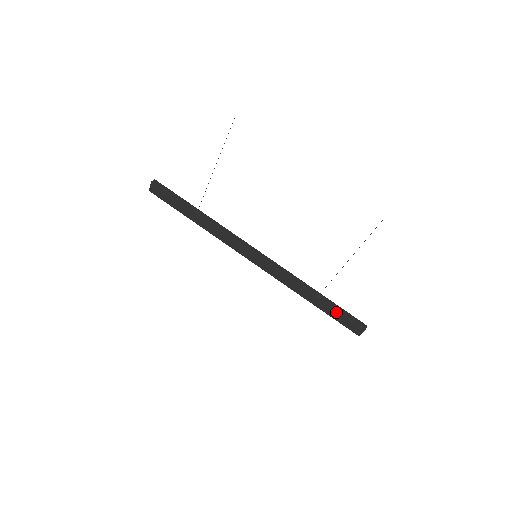
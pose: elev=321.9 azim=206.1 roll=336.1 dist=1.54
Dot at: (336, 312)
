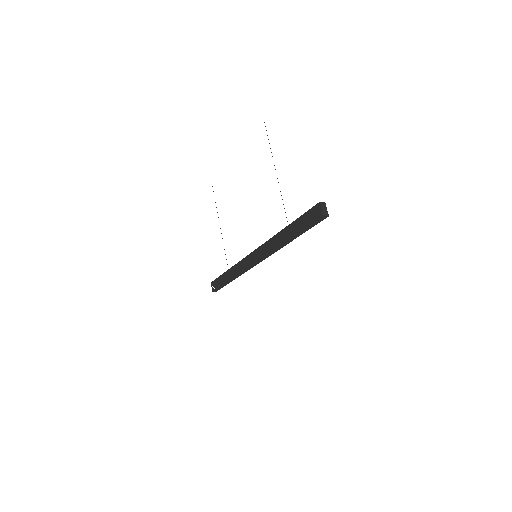
Dot at: (300, 221)
